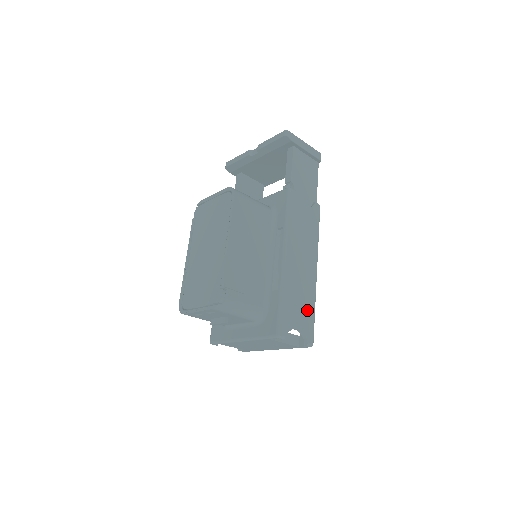
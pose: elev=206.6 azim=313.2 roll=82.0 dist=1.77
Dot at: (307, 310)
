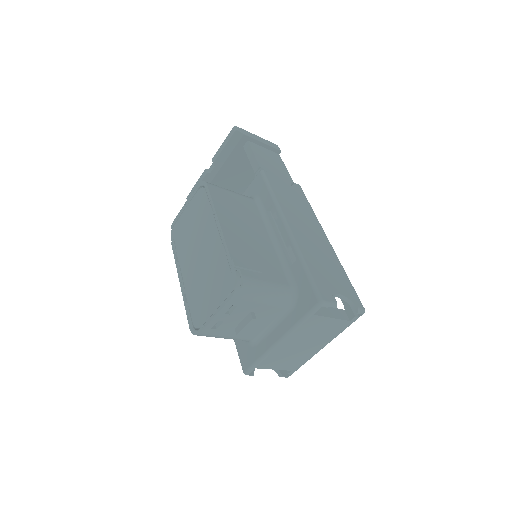
Dot at: (339, 275)
